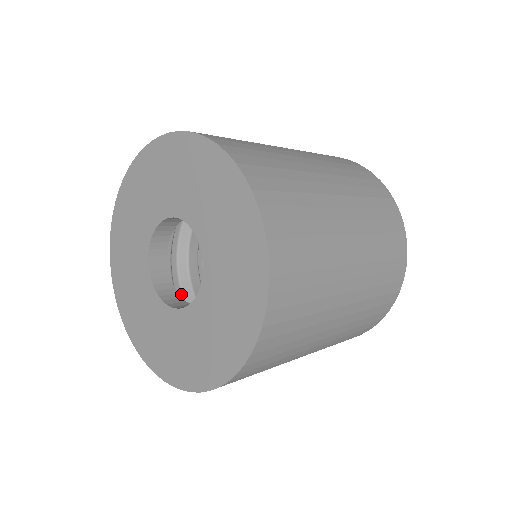
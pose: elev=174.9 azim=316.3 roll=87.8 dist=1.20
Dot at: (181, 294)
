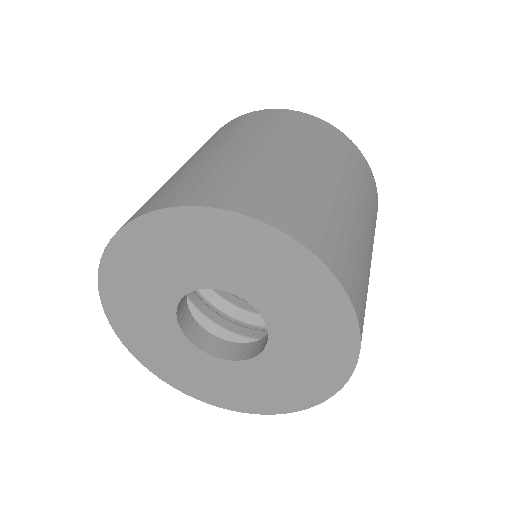
Dot at: occluded
